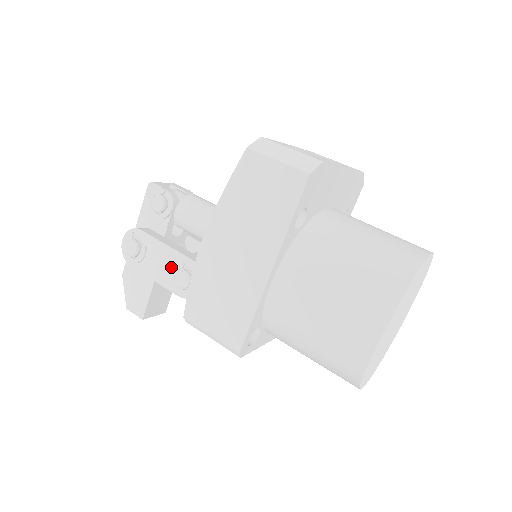
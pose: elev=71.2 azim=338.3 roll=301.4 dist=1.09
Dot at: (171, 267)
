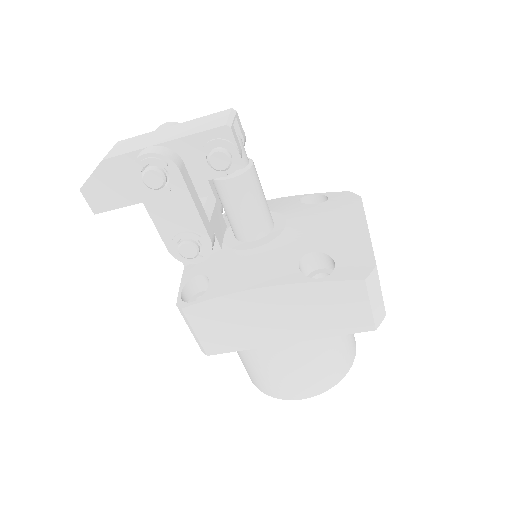
Dot at: (183, 228)
